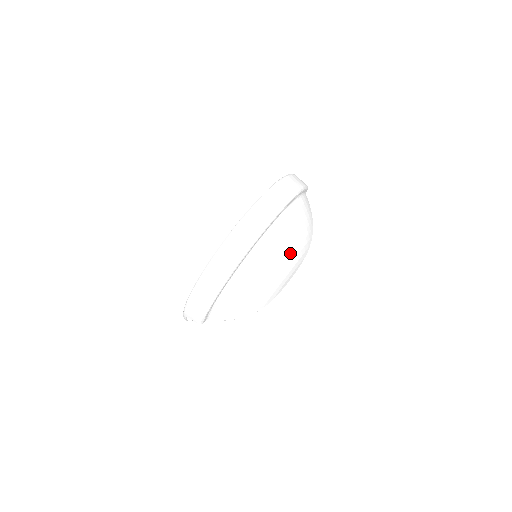
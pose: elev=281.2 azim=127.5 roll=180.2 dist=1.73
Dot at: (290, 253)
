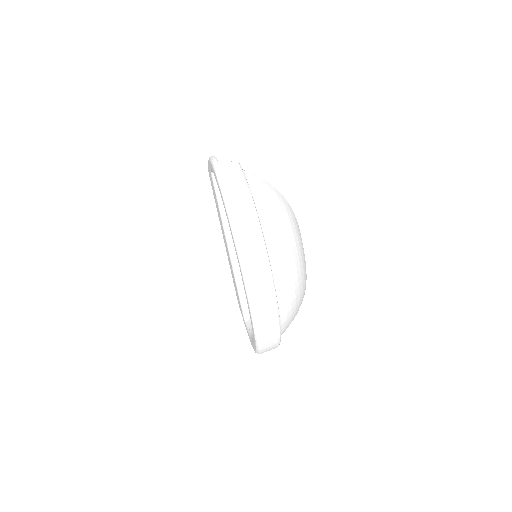
Dot at: (294, 244)
